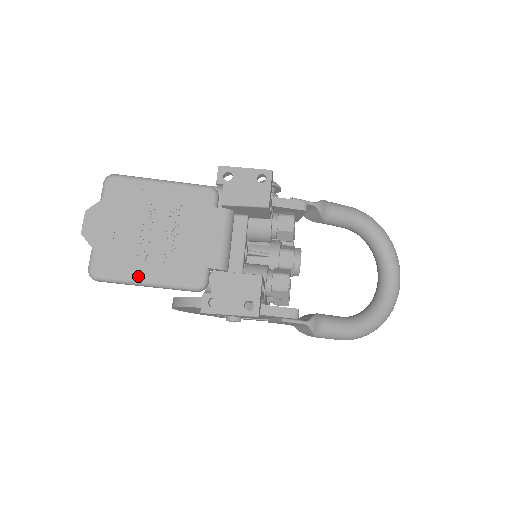
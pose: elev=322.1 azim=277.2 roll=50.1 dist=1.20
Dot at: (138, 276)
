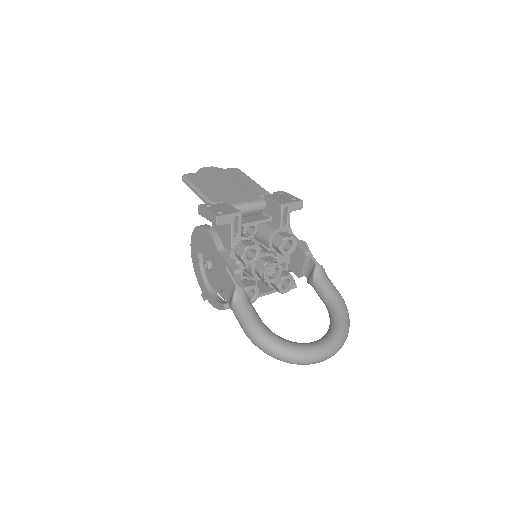
Dot at: (197, 185)
